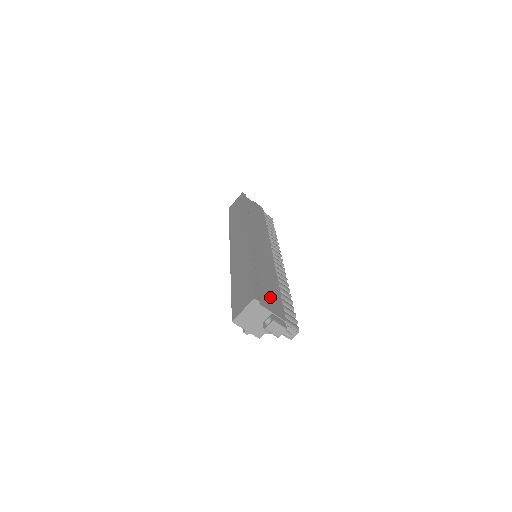
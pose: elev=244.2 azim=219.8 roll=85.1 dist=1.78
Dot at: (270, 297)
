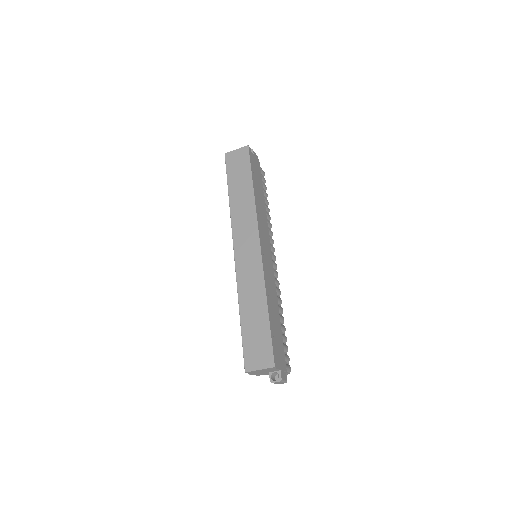
Dot at: (278, 345)
